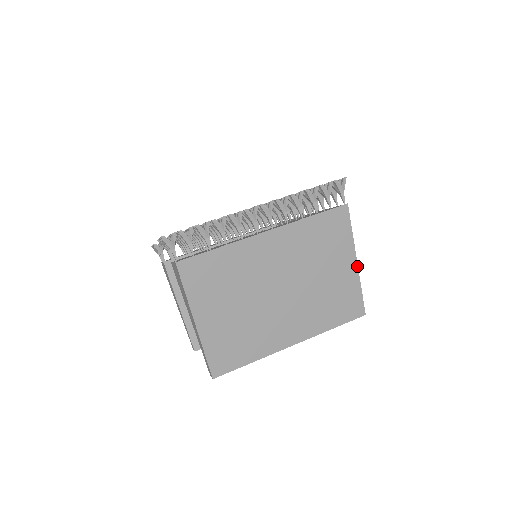
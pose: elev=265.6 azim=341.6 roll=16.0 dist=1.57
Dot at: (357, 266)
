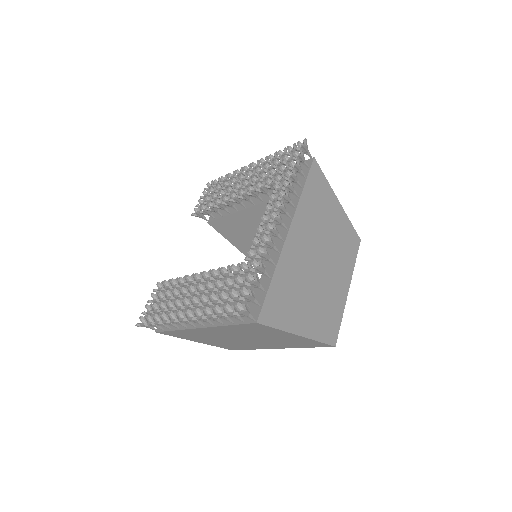
Dot at: (302, 336)
